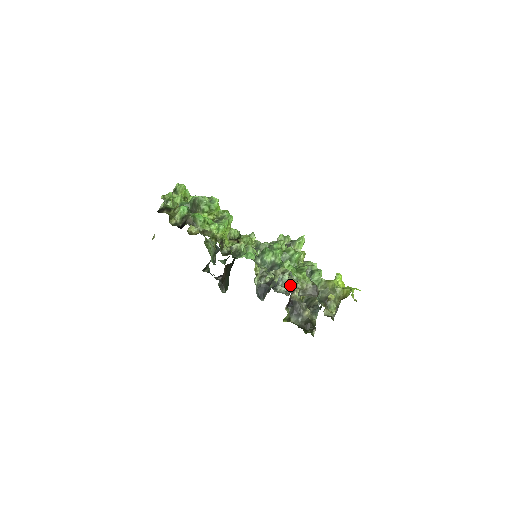
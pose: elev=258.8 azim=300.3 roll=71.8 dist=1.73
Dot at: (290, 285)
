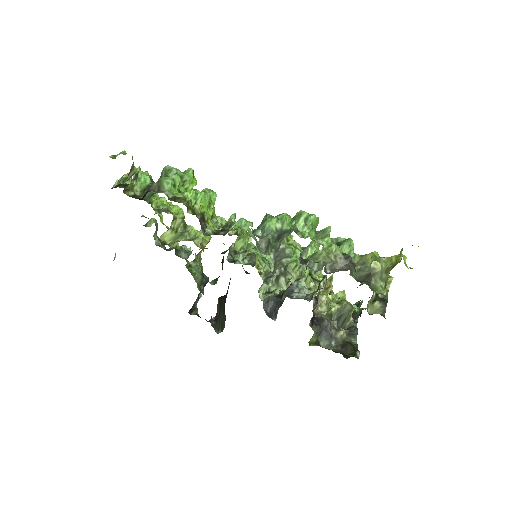
Dot at: (310, 259)
